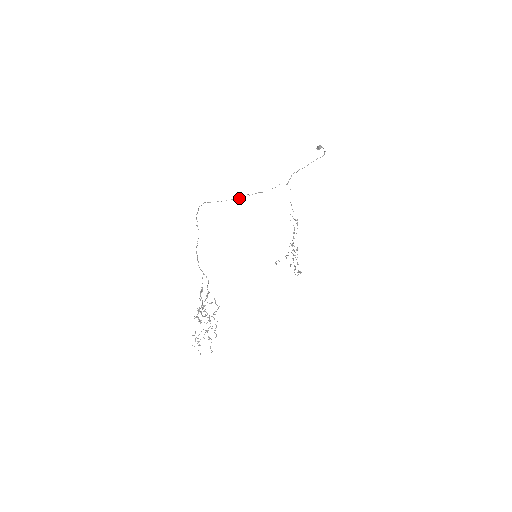
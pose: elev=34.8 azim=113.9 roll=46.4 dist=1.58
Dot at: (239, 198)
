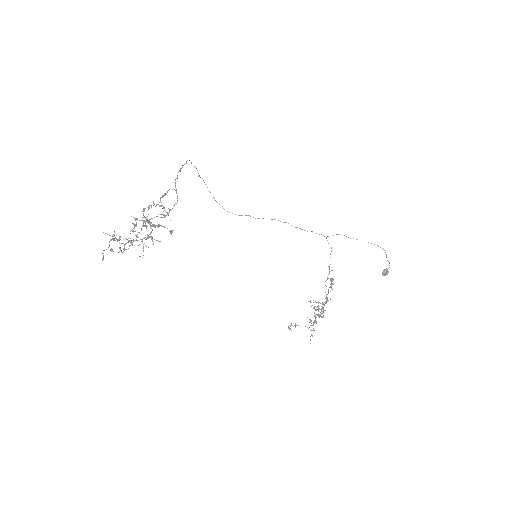
Dot at: (262, 218)
